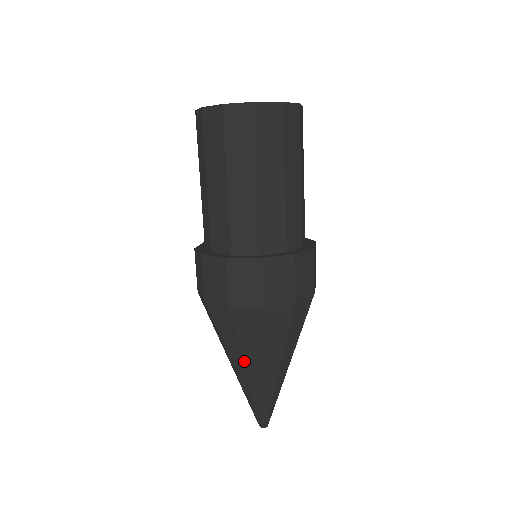
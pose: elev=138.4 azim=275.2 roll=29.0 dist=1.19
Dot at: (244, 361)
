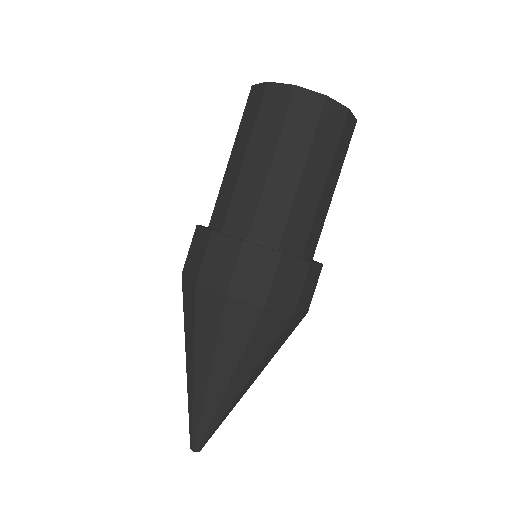
Dot at: (194, 355)
